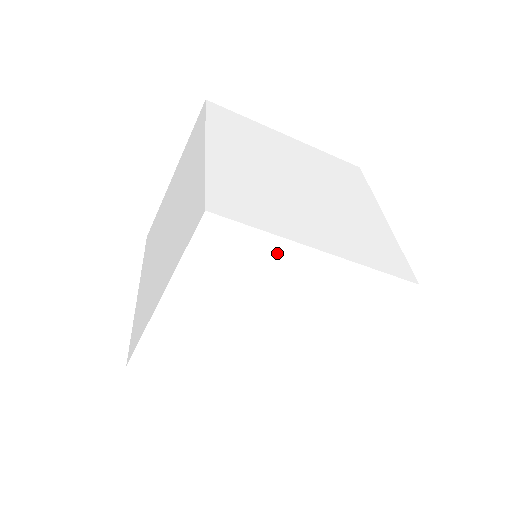
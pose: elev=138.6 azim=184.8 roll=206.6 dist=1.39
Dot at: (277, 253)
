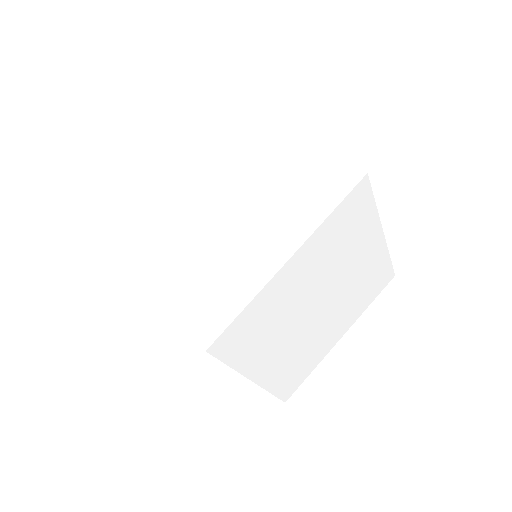
Dot at: occluded
